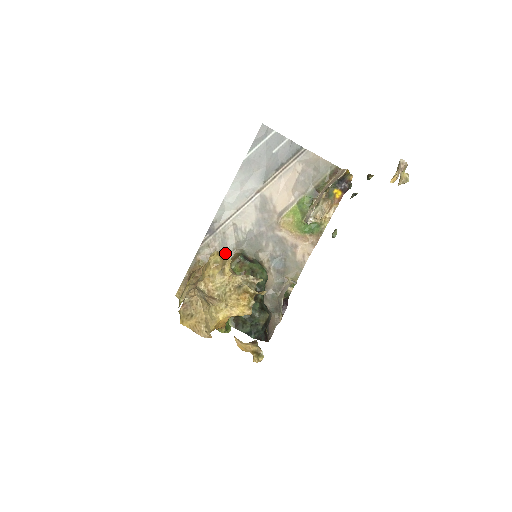
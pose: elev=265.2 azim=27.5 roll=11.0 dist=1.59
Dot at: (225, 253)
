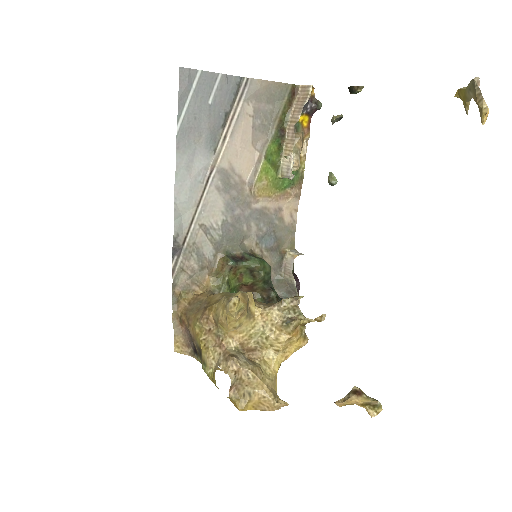
Dot at: (207, 267)
